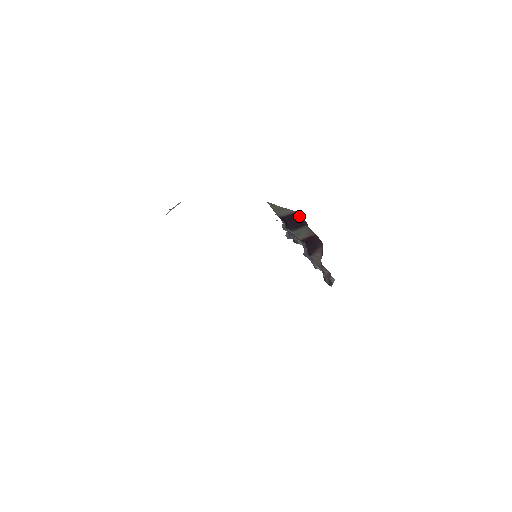
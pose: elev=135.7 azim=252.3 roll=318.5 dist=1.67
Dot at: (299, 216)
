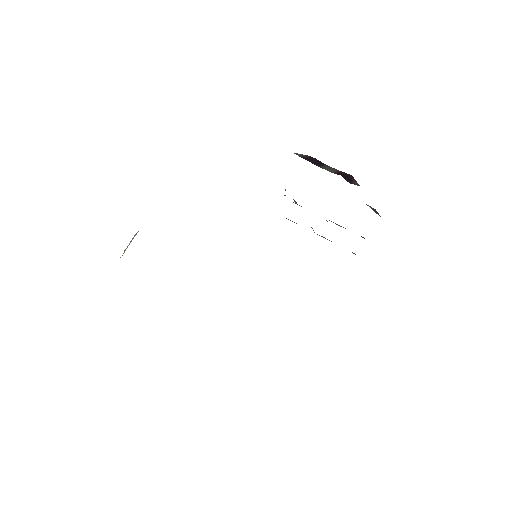
Dot at: (313, 158)
